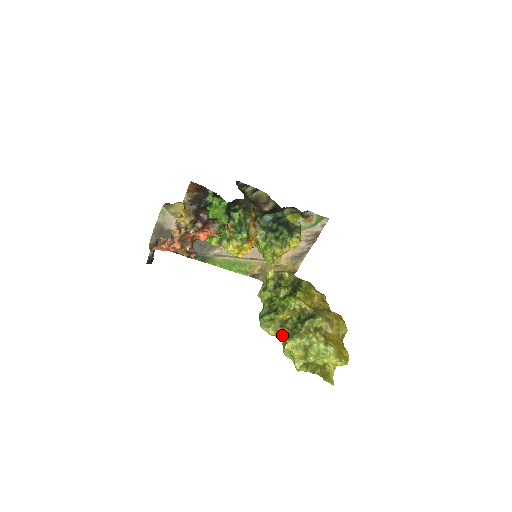
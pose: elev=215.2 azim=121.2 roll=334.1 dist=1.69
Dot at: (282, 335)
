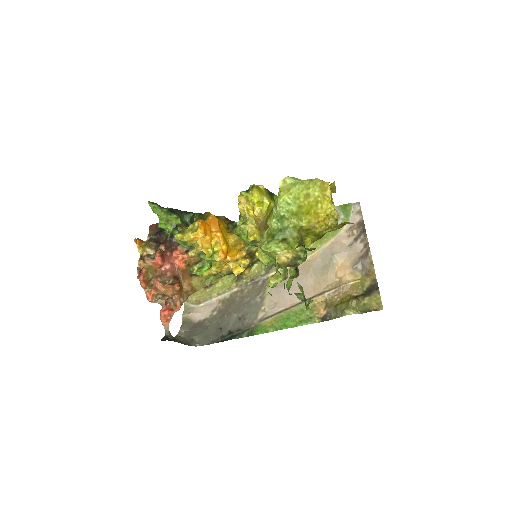
Dot at: (286, 274)
